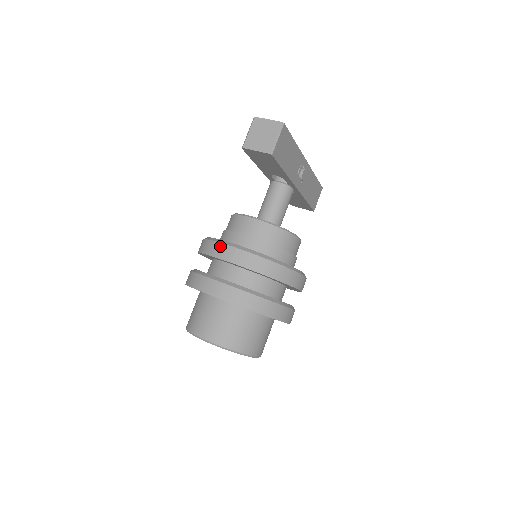
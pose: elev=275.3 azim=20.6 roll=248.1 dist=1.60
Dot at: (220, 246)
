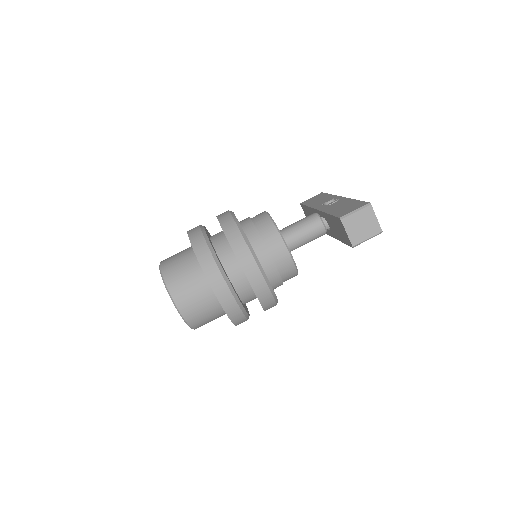
Dot at: (251, 259)
